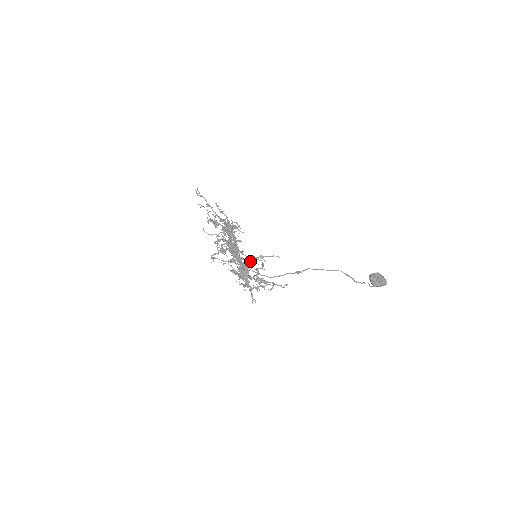
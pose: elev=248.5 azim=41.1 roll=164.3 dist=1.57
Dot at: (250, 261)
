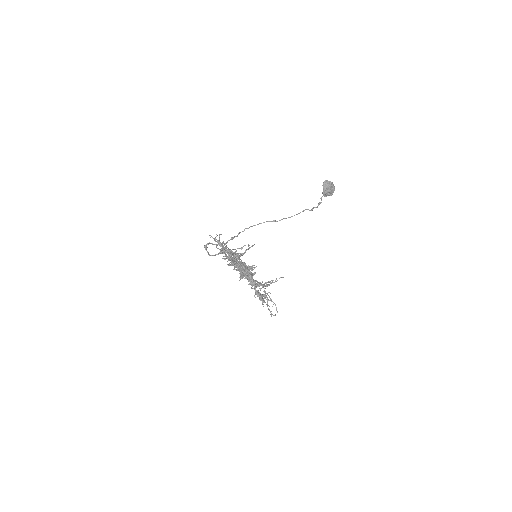
Dot at: occluded
